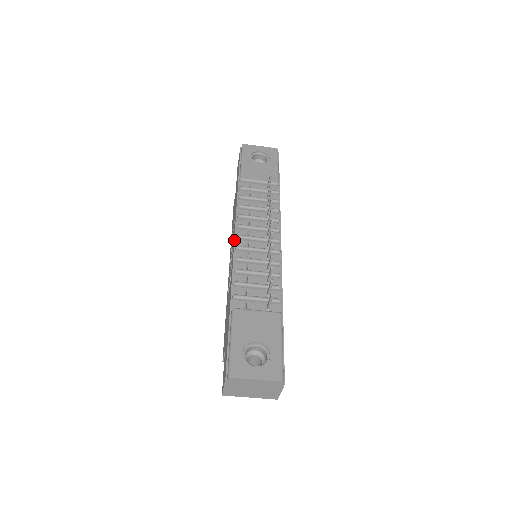
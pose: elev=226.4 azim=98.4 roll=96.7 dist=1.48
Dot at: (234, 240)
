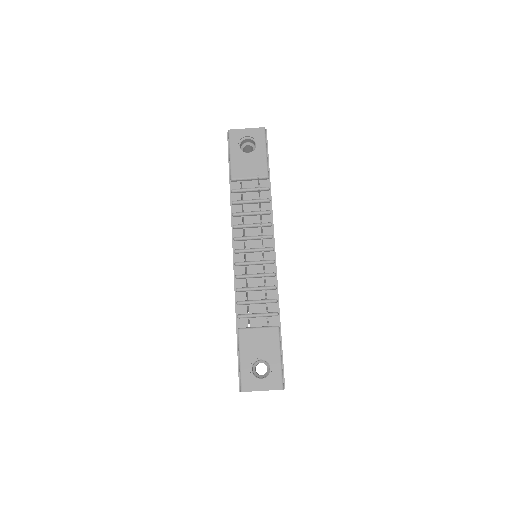
Dot at: occluded
